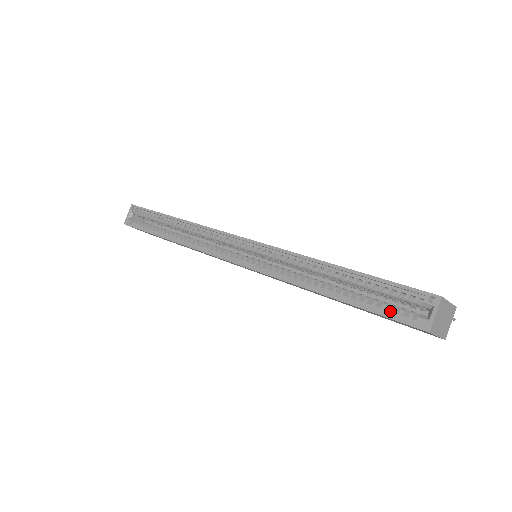
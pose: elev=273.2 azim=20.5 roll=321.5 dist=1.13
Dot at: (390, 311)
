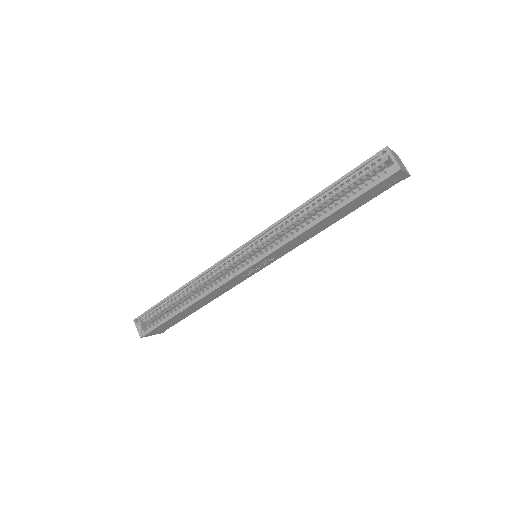
Dot at: (370, 184)
